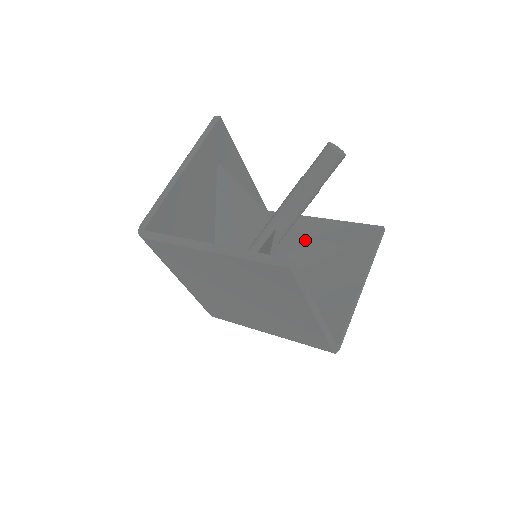
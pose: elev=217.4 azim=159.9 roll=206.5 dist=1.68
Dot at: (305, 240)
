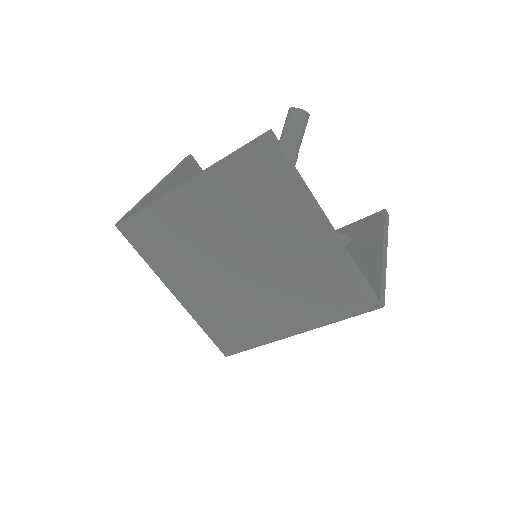
Dot at: occluded
